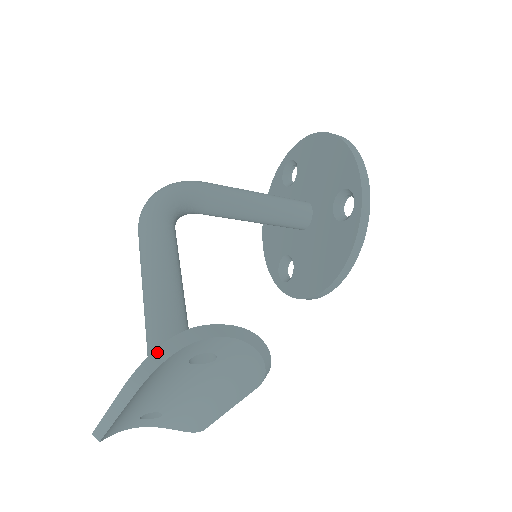
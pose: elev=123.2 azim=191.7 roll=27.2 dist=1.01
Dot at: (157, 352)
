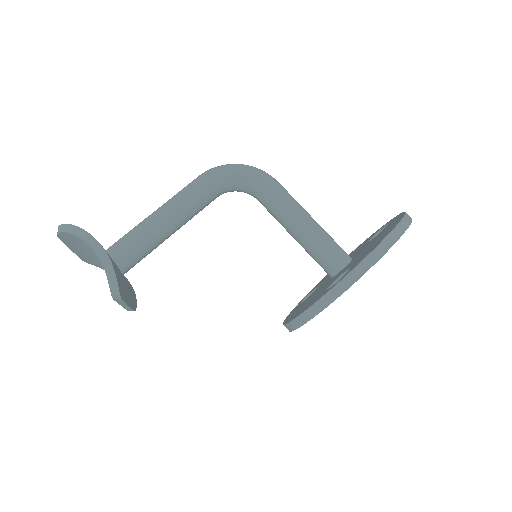
Dot at: (65, 225)
